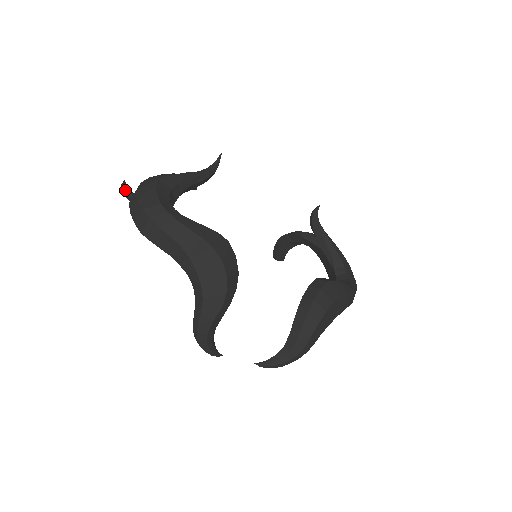
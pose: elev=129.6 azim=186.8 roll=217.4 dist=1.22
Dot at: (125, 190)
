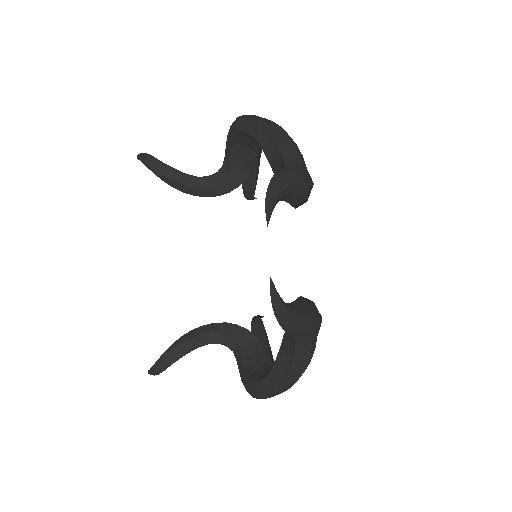
Dot at: (147, 154)
